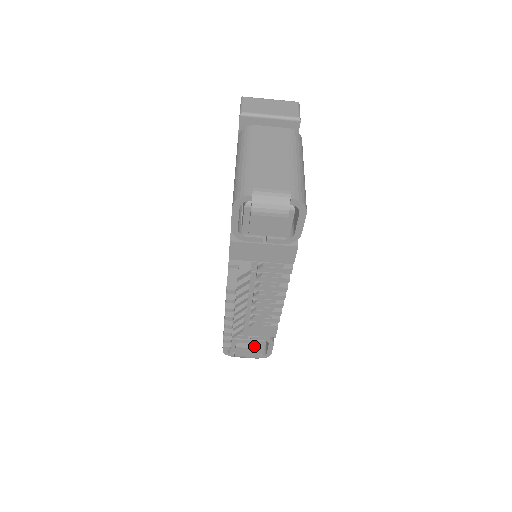
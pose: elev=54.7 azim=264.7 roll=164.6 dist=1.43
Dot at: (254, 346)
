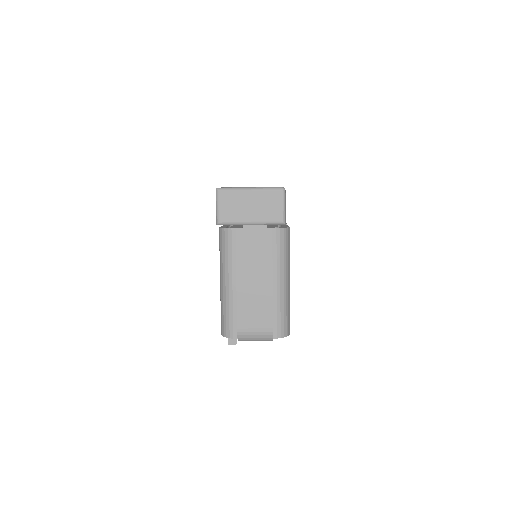
Dot at: occluded
